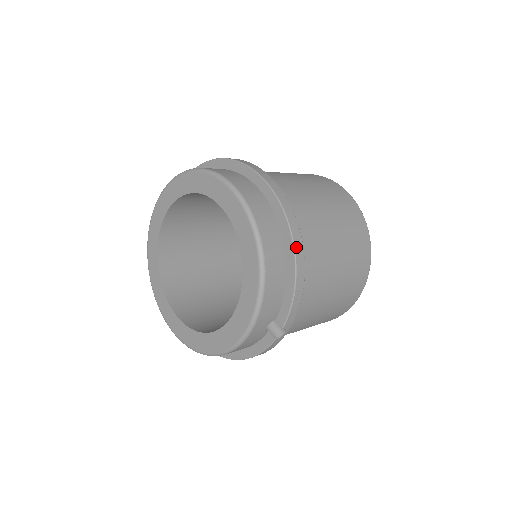
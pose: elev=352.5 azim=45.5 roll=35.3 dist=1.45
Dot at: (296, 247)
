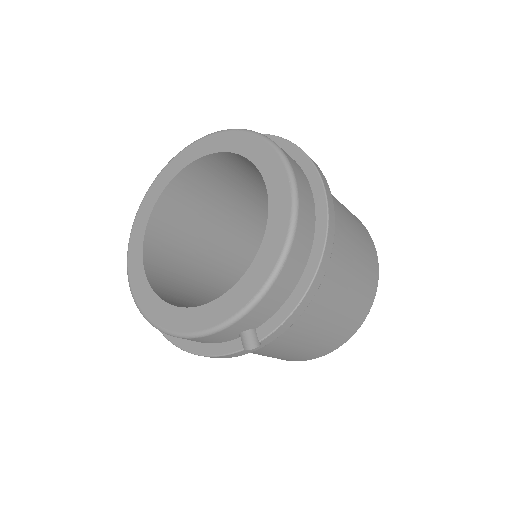
Dot at: (321, 265)
